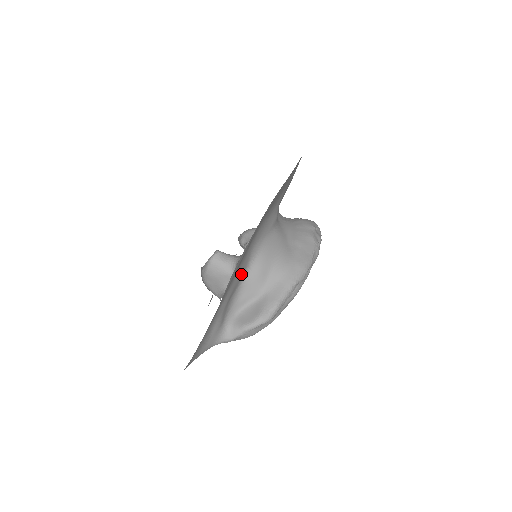
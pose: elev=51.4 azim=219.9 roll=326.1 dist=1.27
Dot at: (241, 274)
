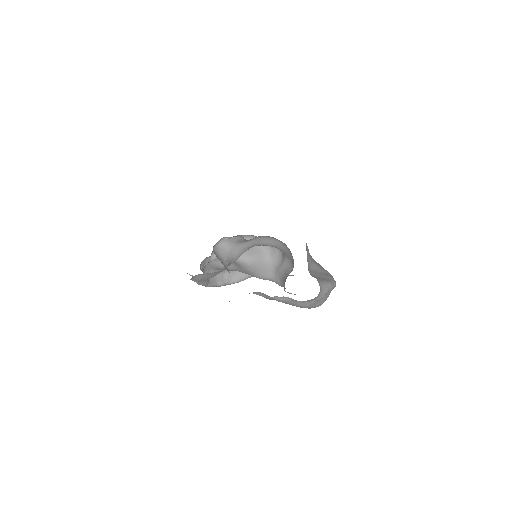
Dot at: occluded
